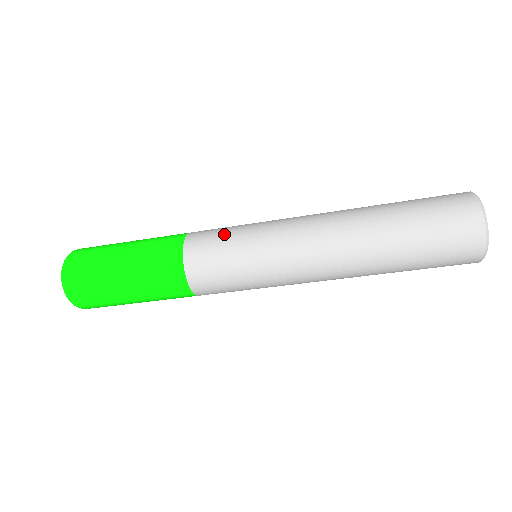
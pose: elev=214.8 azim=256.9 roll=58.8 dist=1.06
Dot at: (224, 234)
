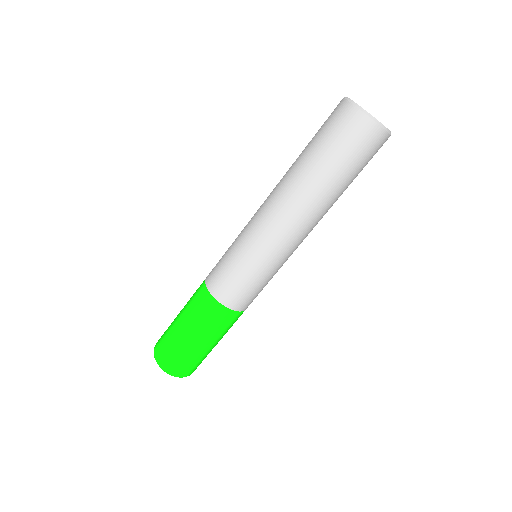
Dot at: (225, 264)
